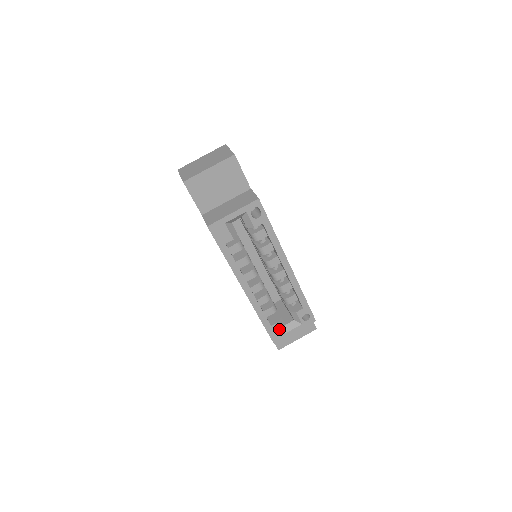
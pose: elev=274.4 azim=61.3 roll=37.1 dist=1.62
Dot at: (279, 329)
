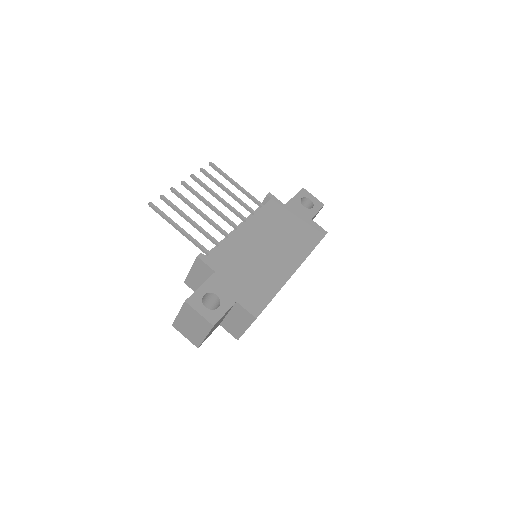
Dot at: occluded
